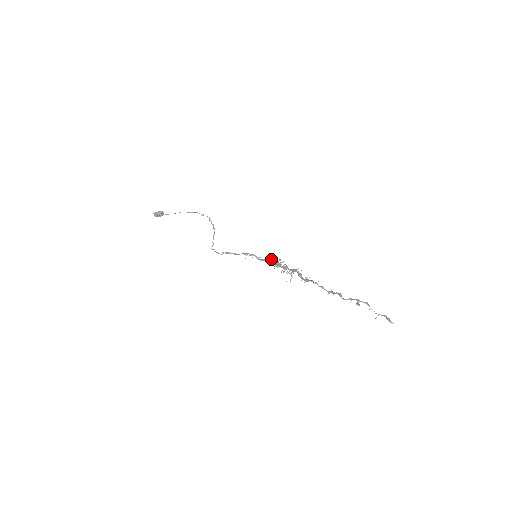
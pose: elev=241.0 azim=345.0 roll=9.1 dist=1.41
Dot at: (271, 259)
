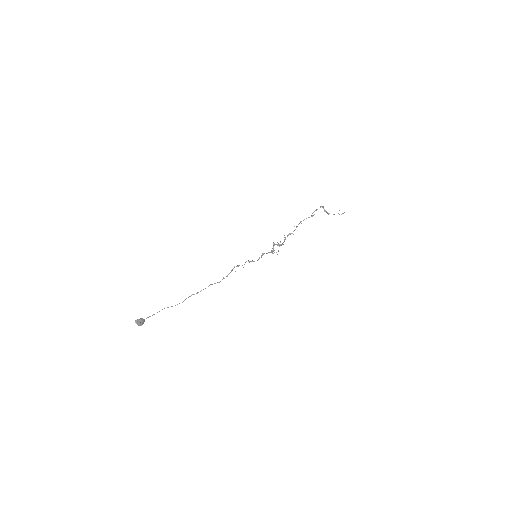
Dot at: occluded
